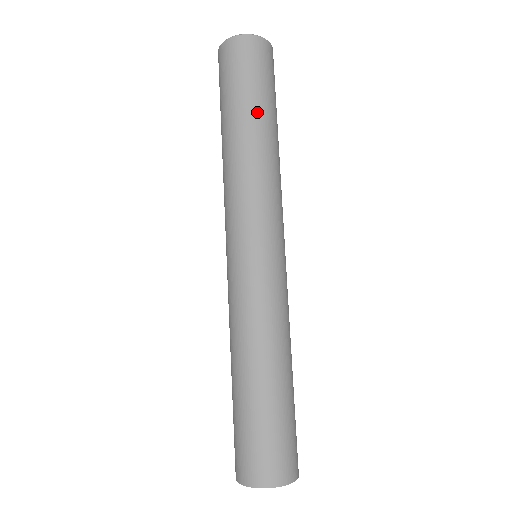
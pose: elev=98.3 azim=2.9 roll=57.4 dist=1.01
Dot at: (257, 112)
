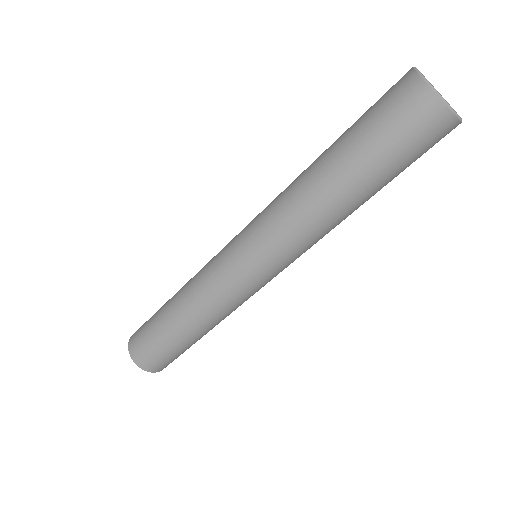
Dot at: (374, 189)
